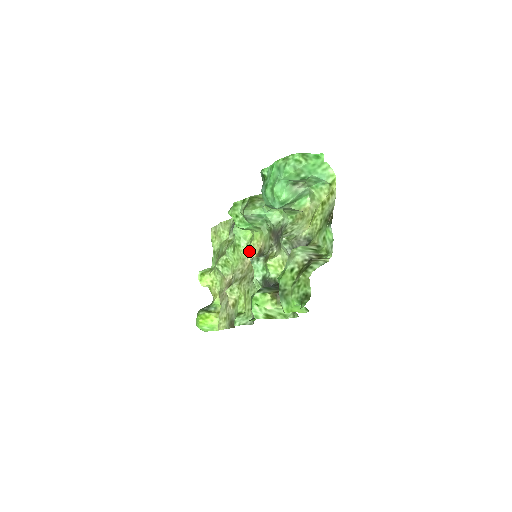
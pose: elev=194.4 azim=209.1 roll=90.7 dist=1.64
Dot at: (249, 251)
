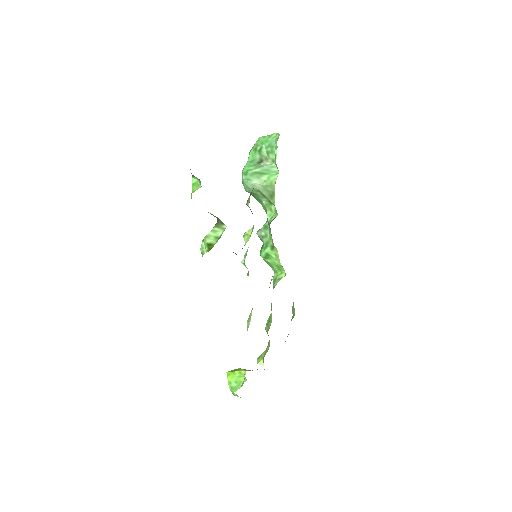
Dot at: occluded
